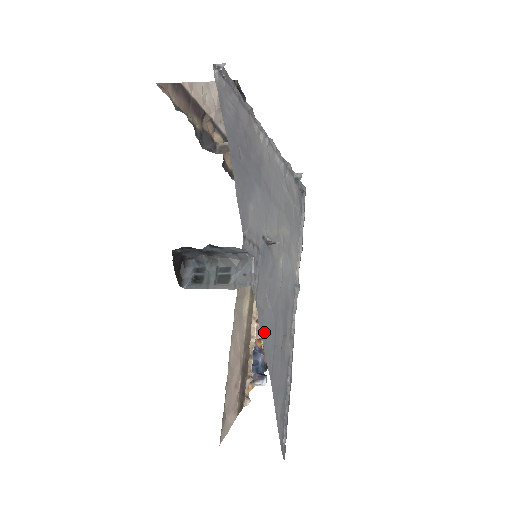
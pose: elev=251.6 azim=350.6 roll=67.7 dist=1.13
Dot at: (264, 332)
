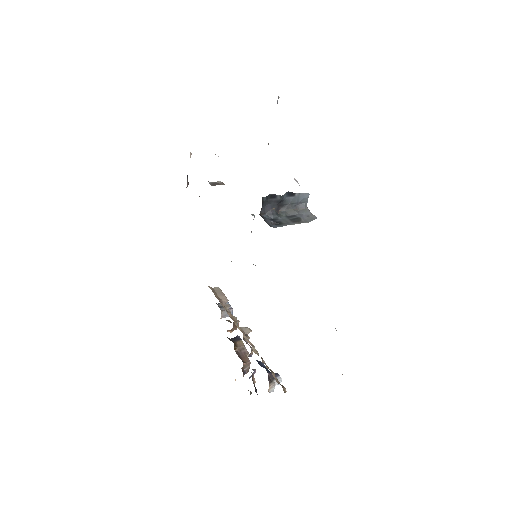
Dot at: occluded
